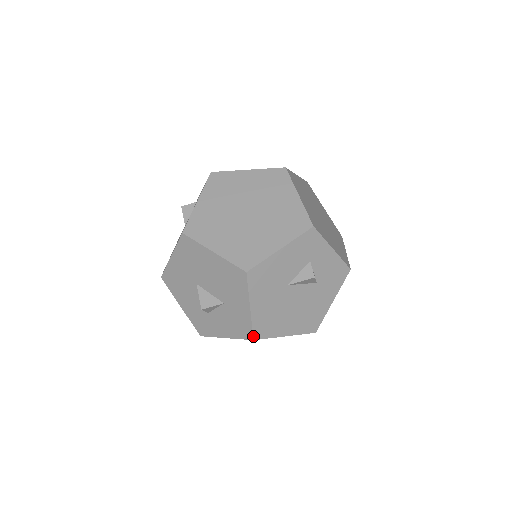
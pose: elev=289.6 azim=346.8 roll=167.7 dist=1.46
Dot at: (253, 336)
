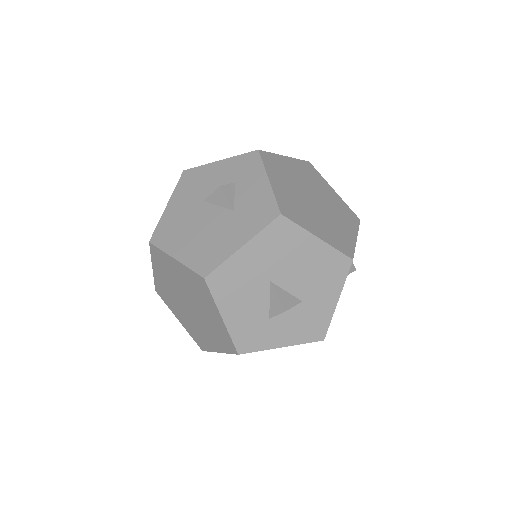
Dot at: (325, 335)
